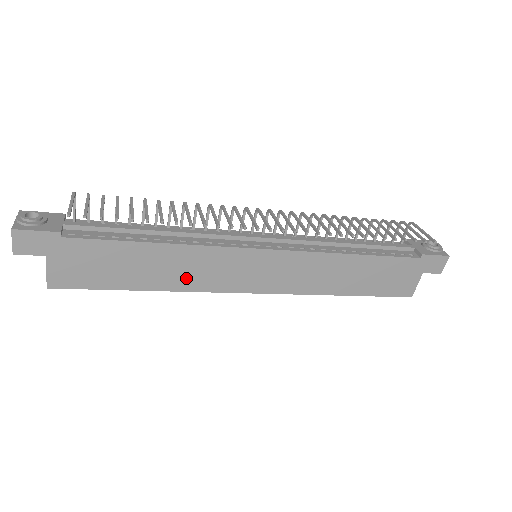
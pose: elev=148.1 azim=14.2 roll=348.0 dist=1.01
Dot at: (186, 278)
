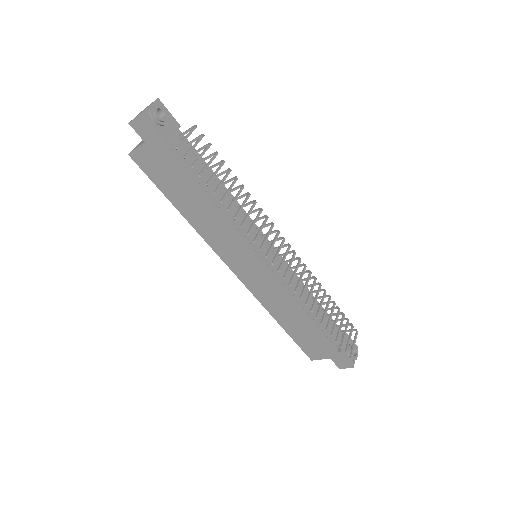
Dot at: (206, 228)
